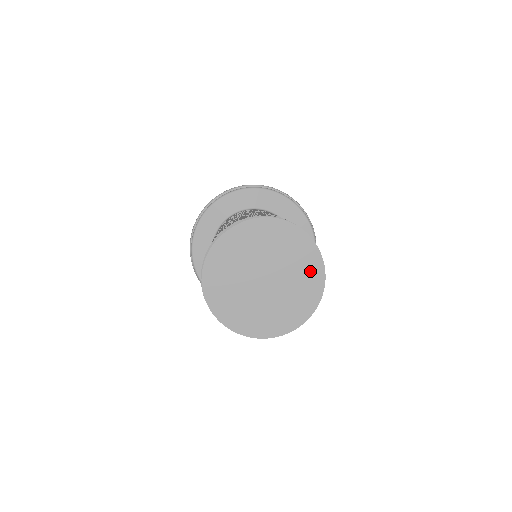
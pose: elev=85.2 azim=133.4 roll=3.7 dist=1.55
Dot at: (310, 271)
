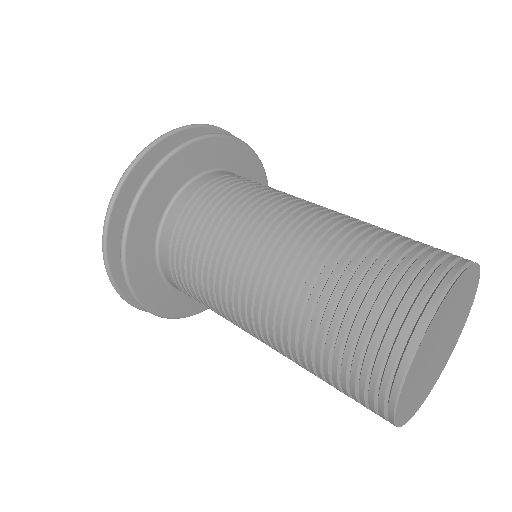
Dot at: (471, 290)
